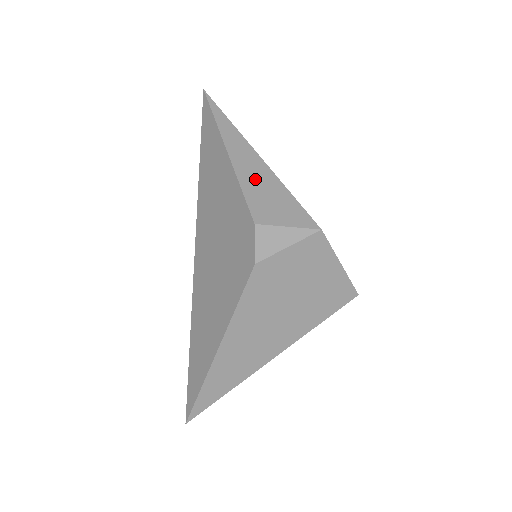
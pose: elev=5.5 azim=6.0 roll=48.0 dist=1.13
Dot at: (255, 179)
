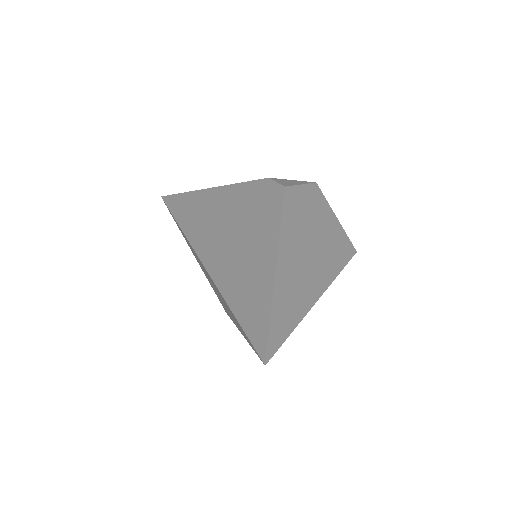
Dot at: occluded
